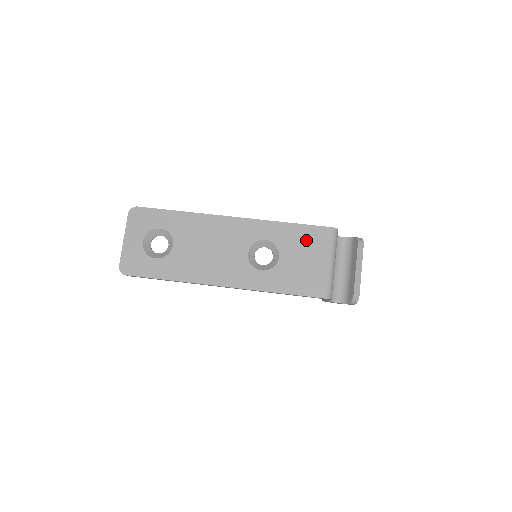
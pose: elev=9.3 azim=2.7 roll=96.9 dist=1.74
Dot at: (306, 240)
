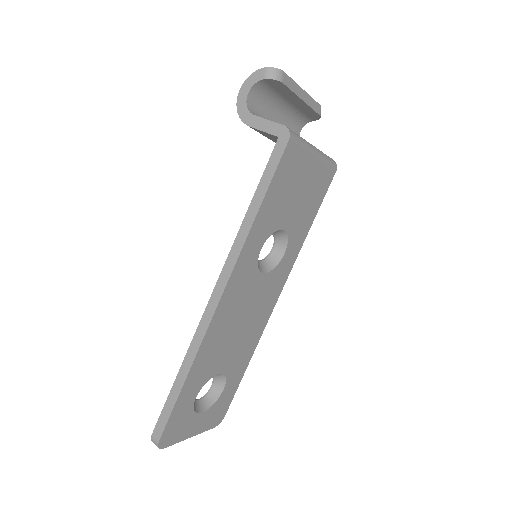
Dot at: (284, 187)
